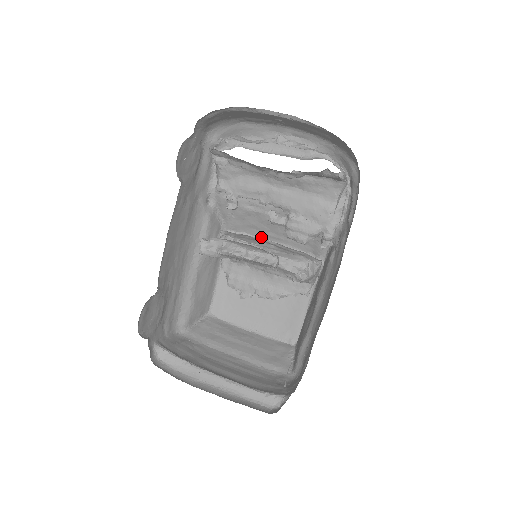
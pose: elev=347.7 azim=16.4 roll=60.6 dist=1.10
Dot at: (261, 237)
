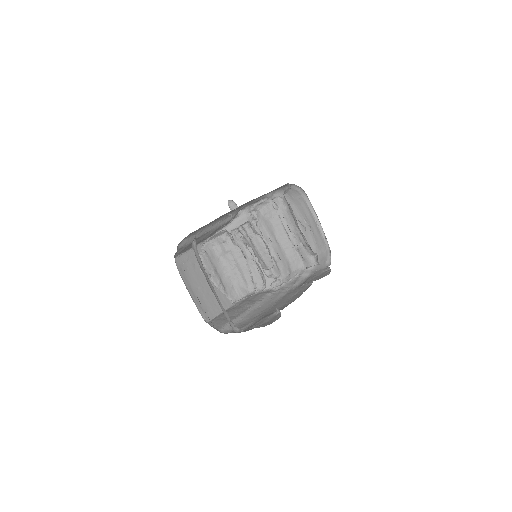
Dot at: occluded
